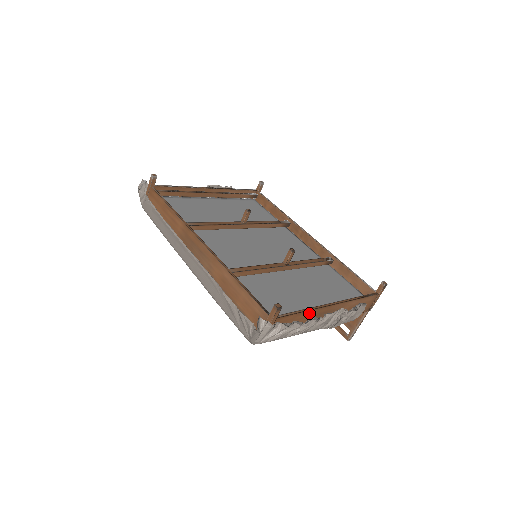
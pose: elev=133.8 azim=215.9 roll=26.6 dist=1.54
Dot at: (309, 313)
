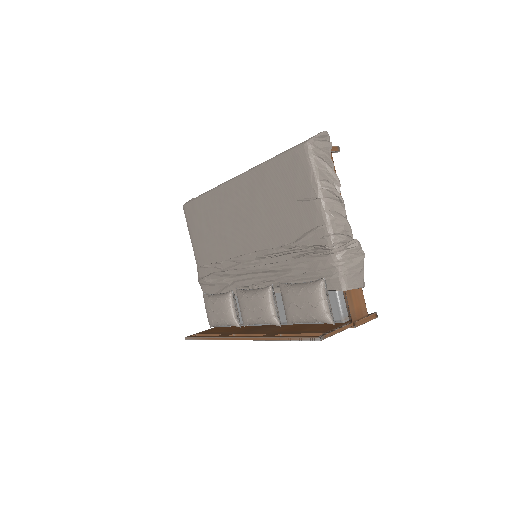
Dot at: occluded
